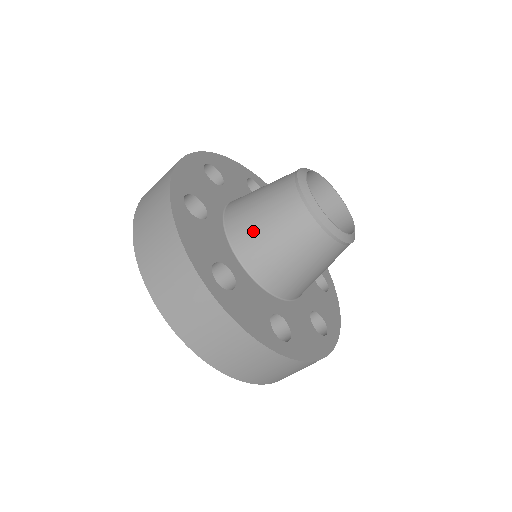
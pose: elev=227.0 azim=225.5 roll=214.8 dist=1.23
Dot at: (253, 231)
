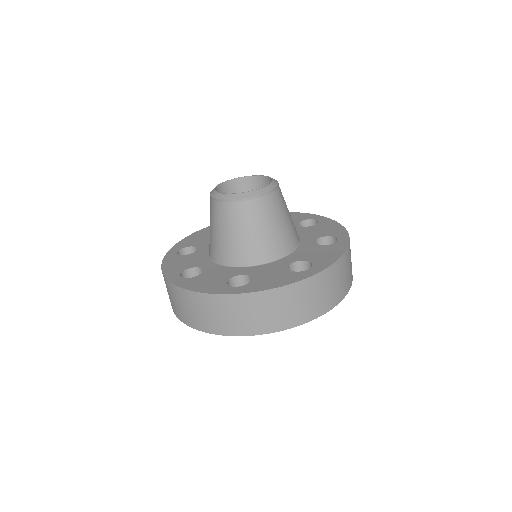
Dot at: (210, 238)
